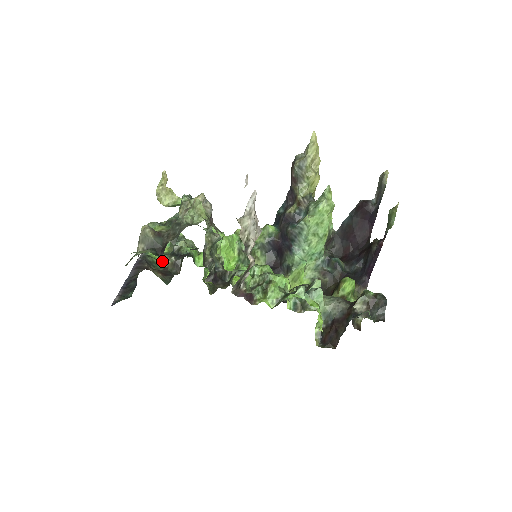
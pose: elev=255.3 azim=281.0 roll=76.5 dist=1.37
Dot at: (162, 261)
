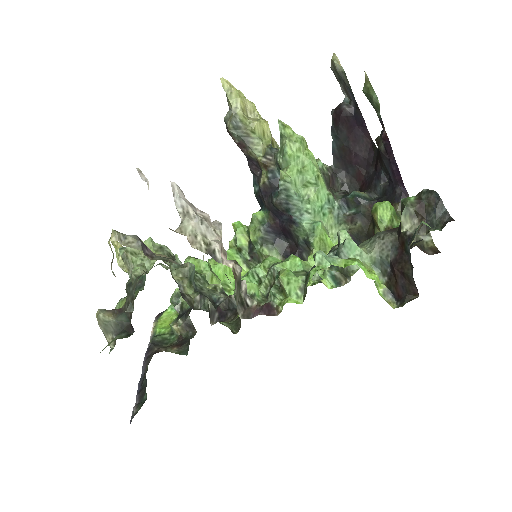
Dot at: (173, 332)
